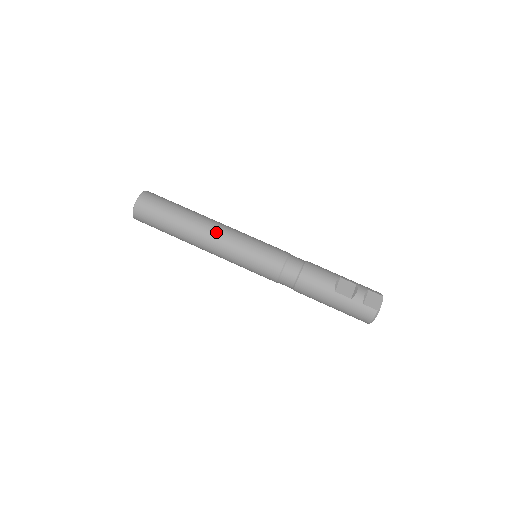
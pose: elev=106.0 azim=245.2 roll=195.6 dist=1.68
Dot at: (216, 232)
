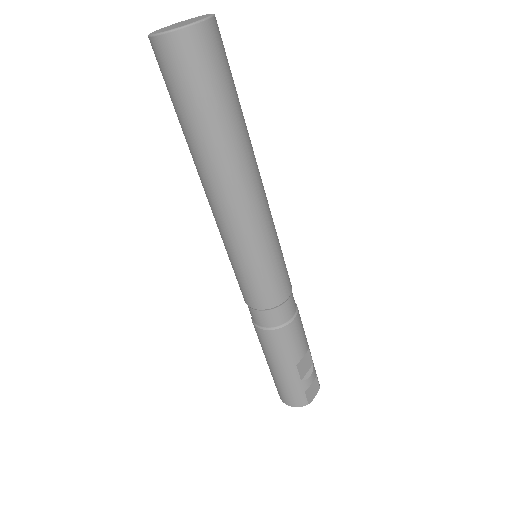
Dot at: (255, 198)
